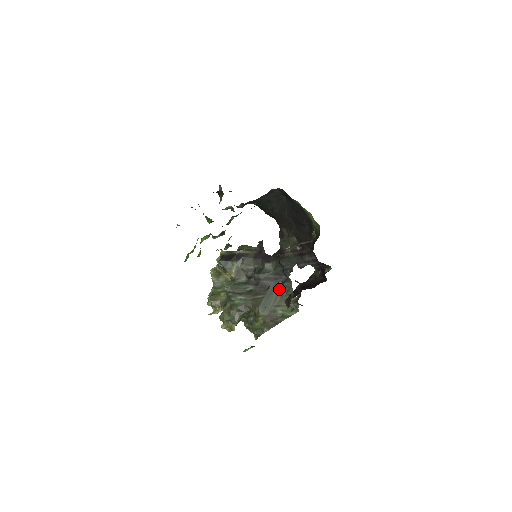
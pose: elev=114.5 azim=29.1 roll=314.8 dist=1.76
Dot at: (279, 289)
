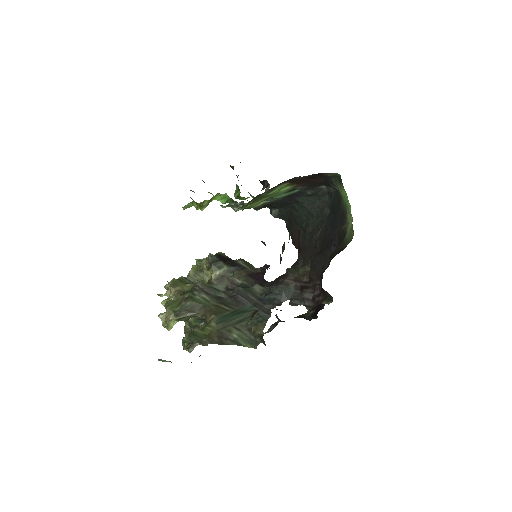
Dot at: occluded
